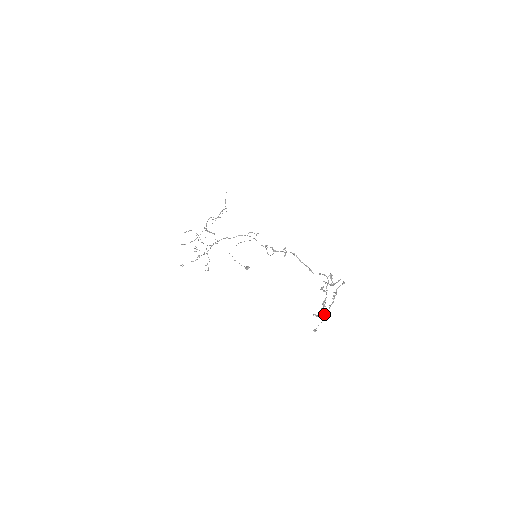
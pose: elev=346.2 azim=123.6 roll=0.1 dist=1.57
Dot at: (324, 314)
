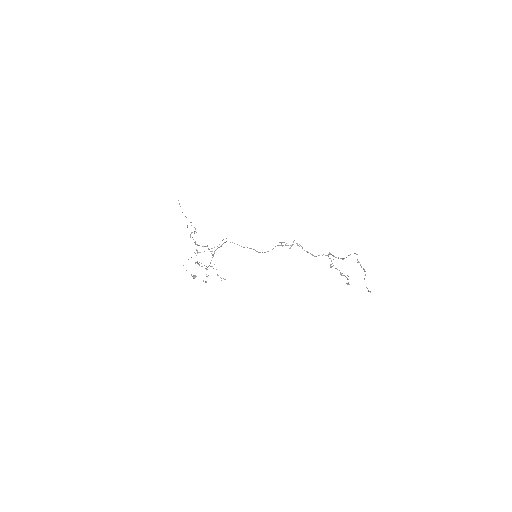
Dot at: occluded
